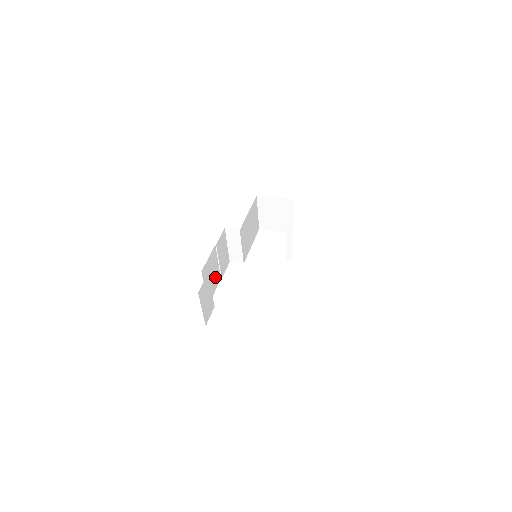
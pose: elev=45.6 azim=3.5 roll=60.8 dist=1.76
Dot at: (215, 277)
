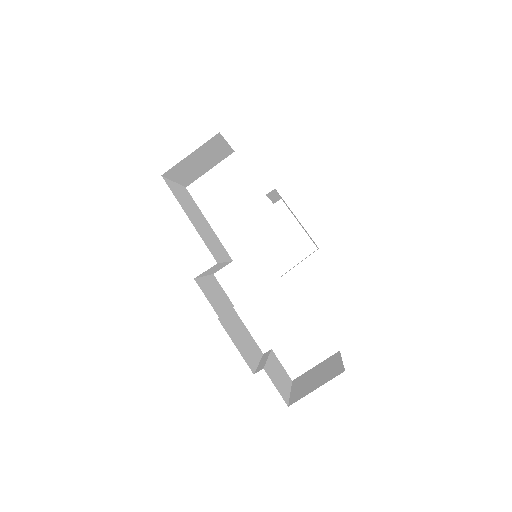
Dot at: (238, 326)
